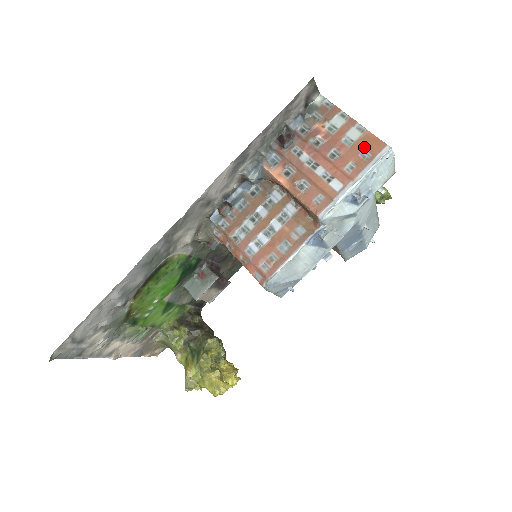
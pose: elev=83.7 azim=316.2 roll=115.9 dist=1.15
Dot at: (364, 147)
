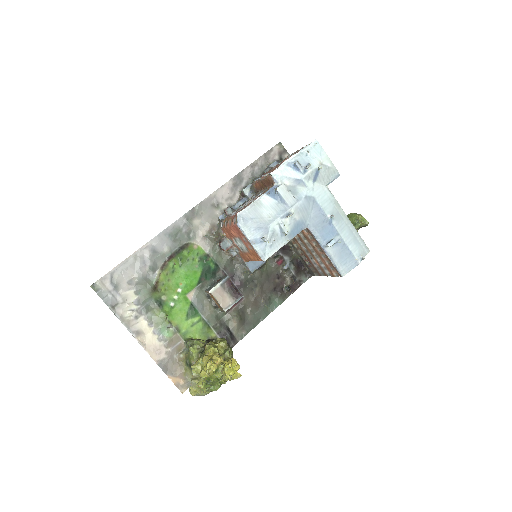
Dot at: occluded
